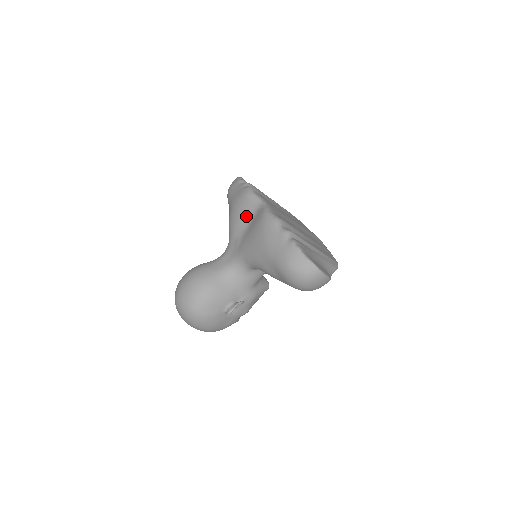
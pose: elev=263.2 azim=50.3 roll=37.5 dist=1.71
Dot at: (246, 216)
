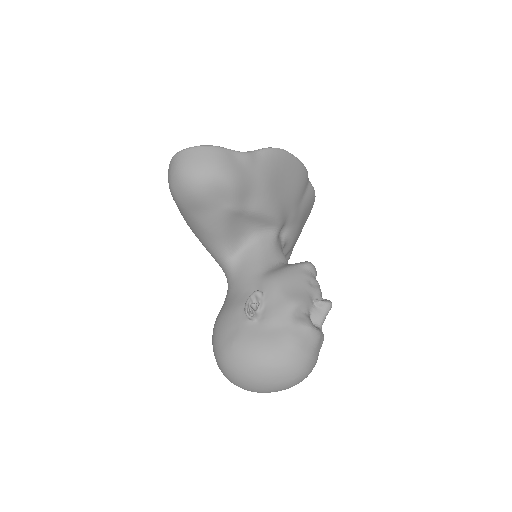
Dot at: occluded
